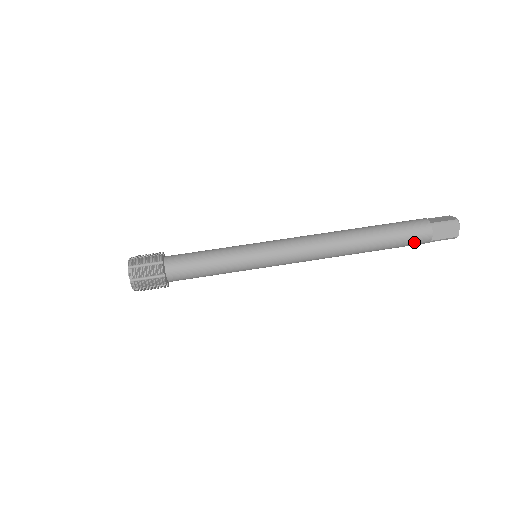
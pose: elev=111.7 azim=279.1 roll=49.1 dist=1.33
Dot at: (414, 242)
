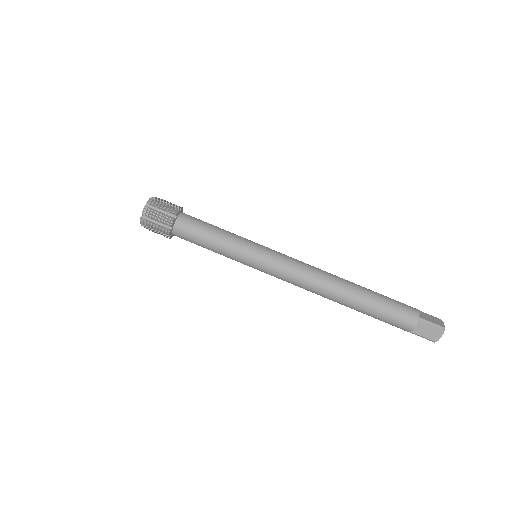
Dot at: (395, 324)
